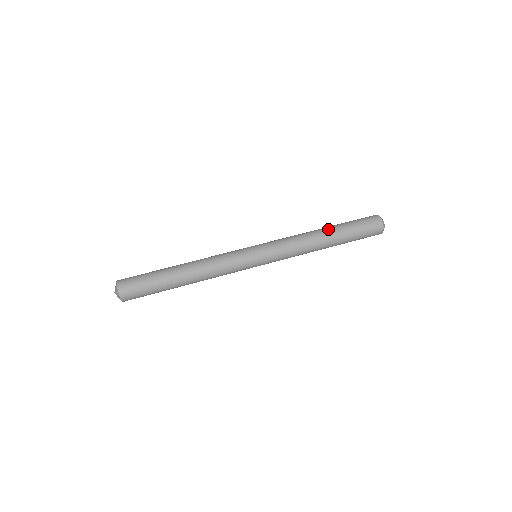
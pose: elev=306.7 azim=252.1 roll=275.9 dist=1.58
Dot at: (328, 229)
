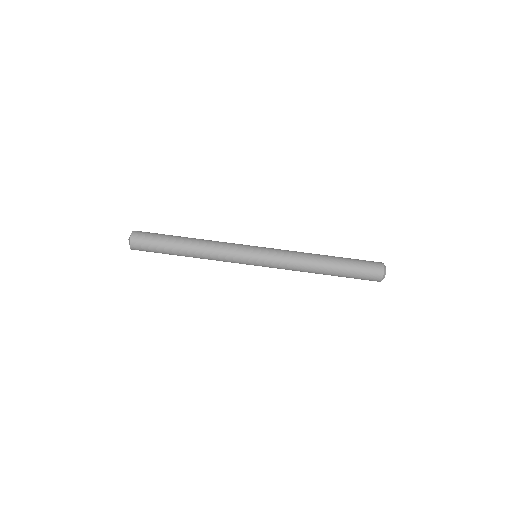
Dot at: occluded
